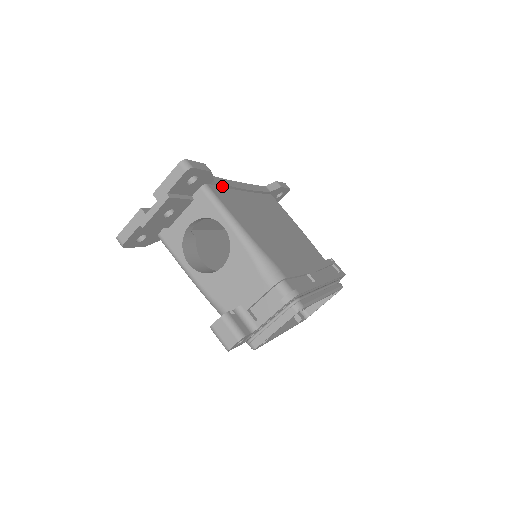
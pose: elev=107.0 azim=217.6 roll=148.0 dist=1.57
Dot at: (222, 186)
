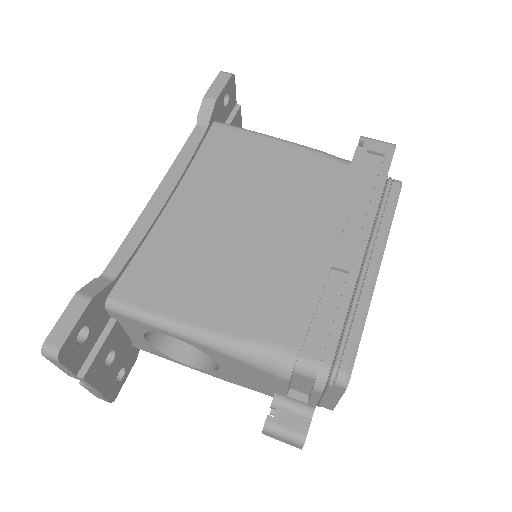
Dot at: (131, 258)
